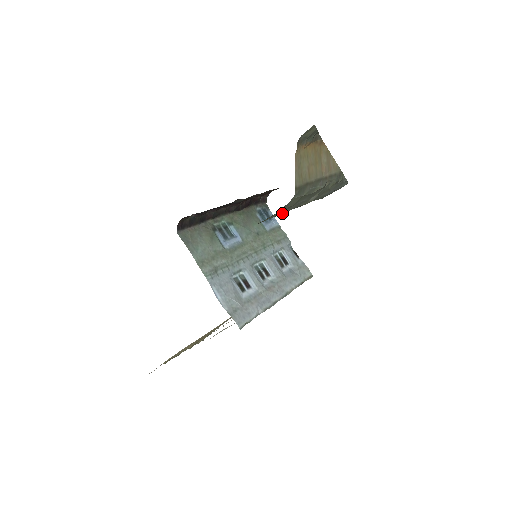
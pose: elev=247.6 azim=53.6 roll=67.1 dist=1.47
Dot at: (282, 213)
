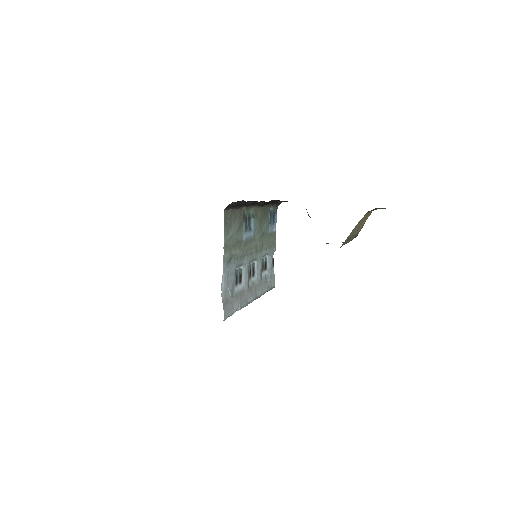
Dot at: occluded
